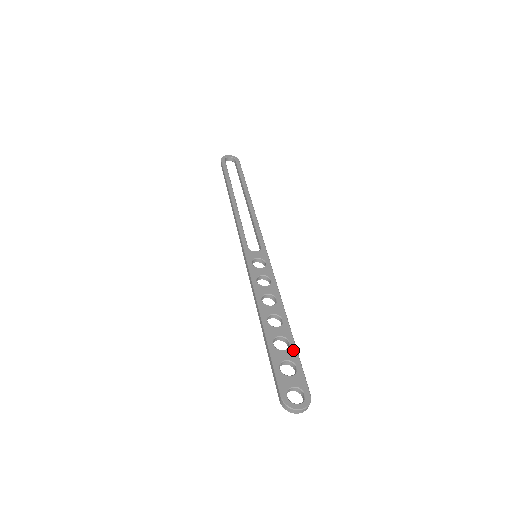
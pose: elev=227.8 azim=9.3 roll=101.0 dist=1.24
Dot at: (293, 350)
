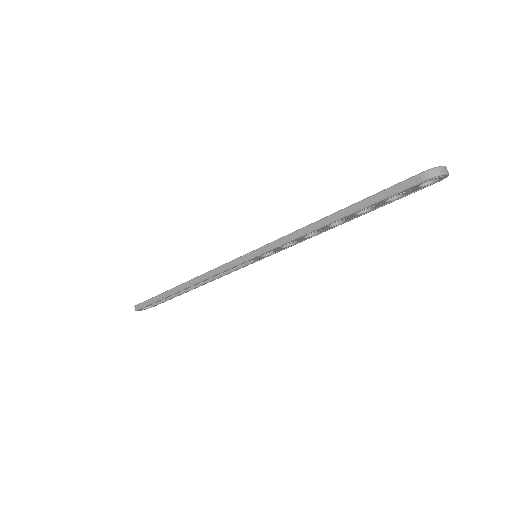
Dot at: occluded
